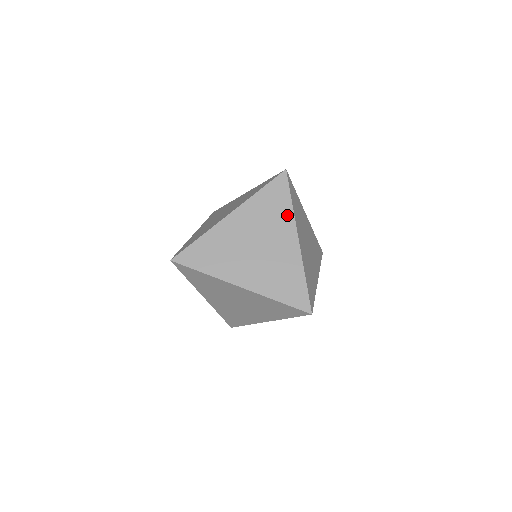
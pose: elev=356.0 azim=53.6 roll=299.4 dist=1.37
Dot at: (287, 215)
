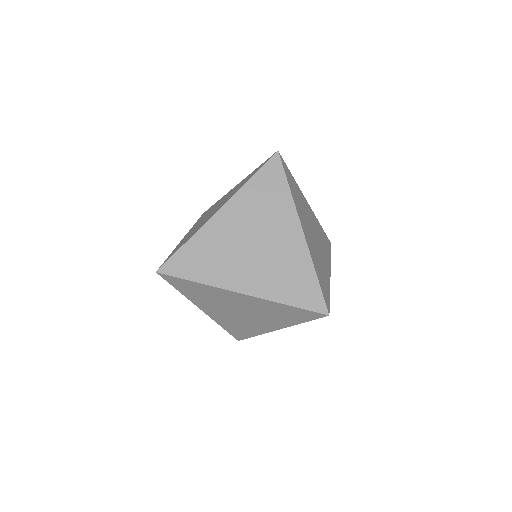
Dot at: (286, 203)
